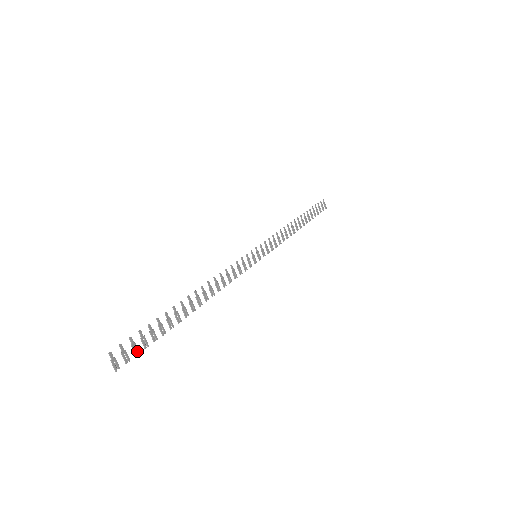
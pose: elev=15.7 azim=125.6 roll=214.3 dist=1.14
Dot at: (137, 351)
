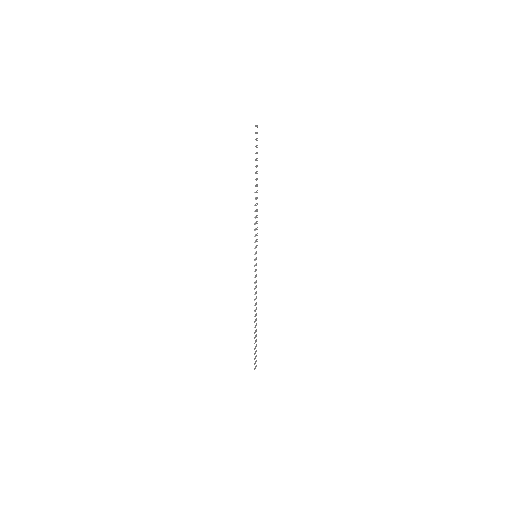
Dot at: (256, 356)
